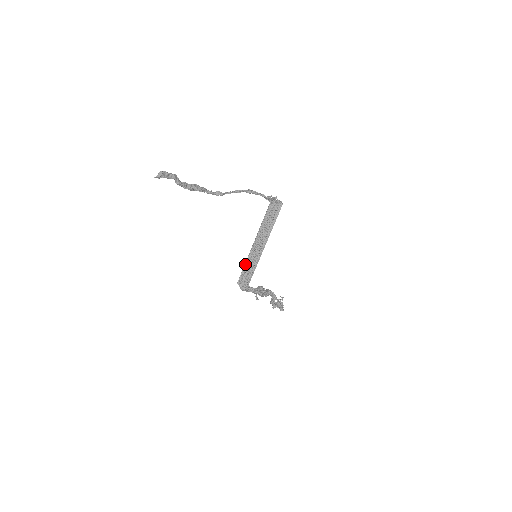
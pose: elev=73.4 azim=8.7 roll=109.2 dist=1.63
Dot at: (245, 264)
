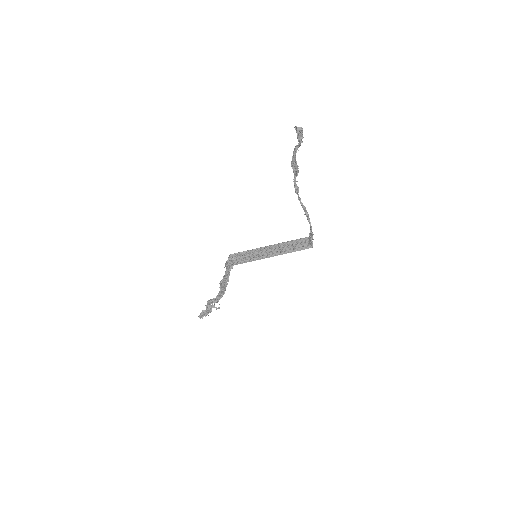
Dot at: (249, 250)
